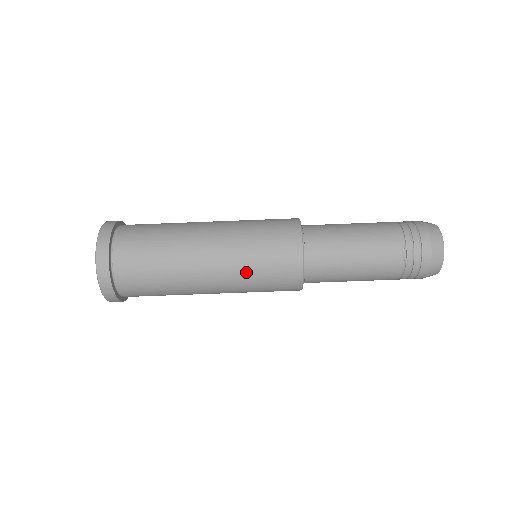
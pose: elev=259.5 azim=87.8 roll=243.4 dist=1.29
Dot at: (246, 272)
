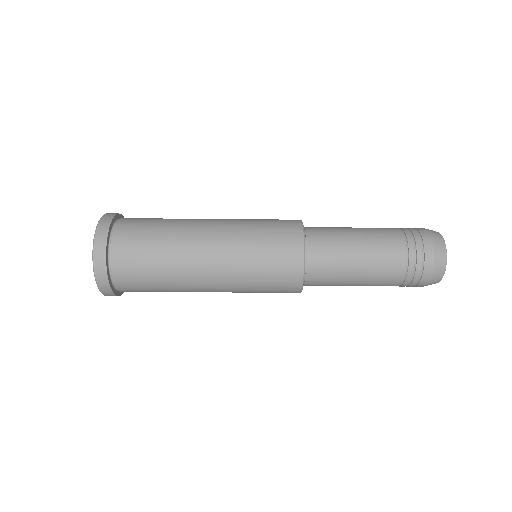
Dot at: (245, 268)
